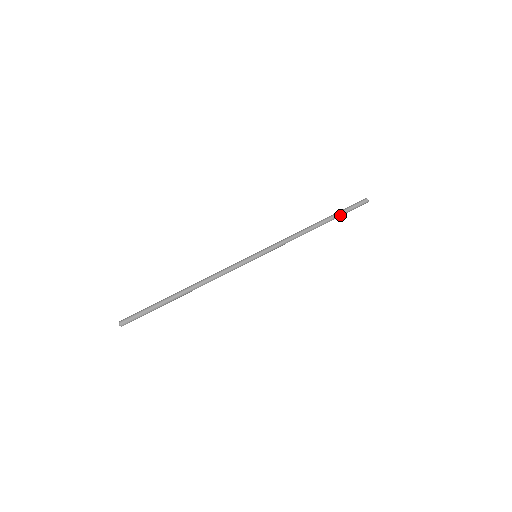
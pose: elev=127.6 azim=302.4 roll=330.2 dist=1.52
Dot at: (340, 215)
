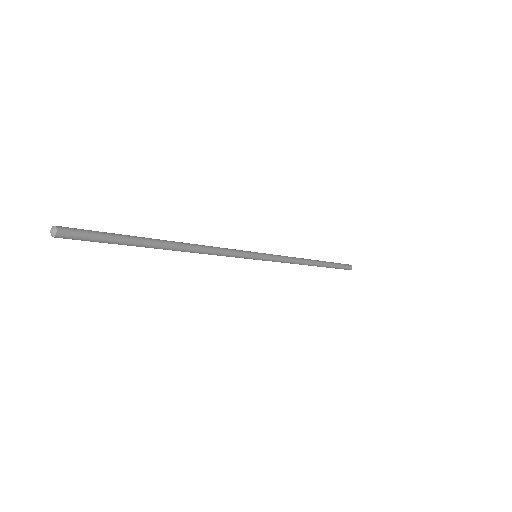
Dot at: (331, 263)
